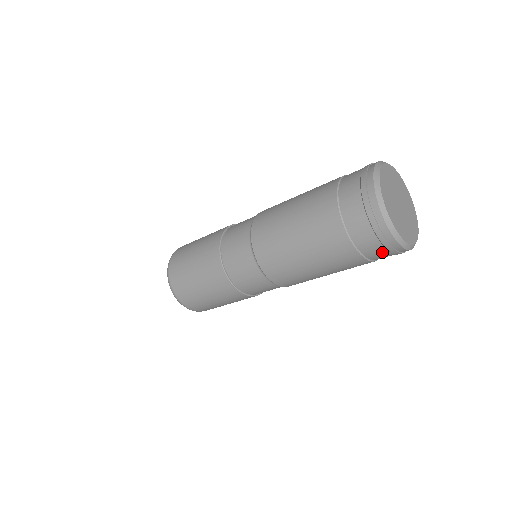
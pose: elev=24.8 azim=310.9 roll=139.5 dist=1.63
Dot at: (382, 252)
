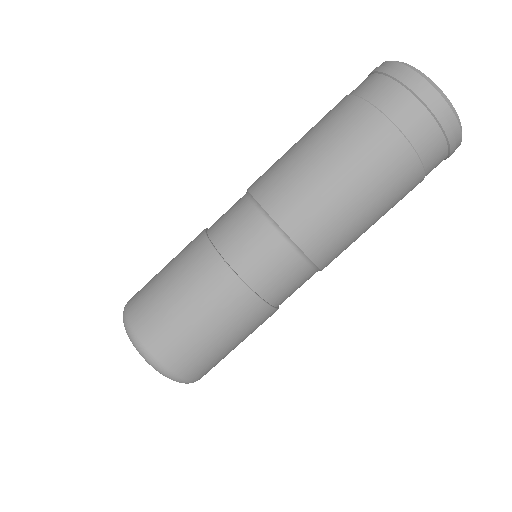
Dot at: (413, 107)
